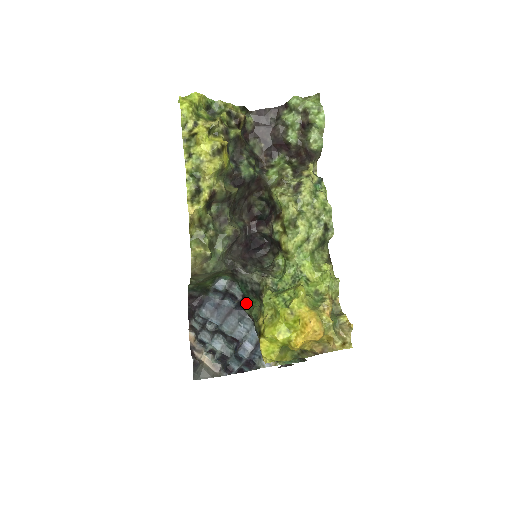
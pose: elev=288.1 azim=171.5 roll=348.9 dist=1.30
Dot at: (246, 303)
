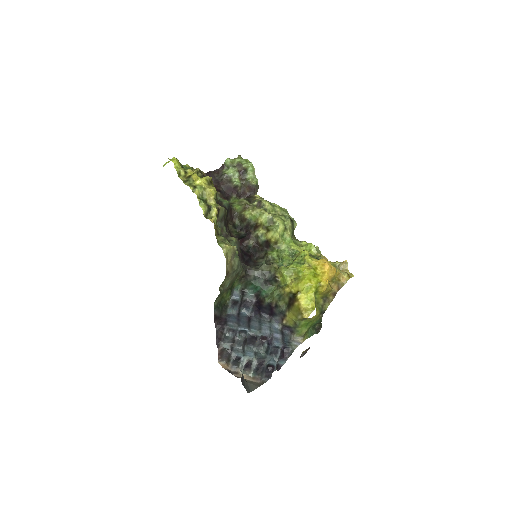
Dot at: (263, 296)
